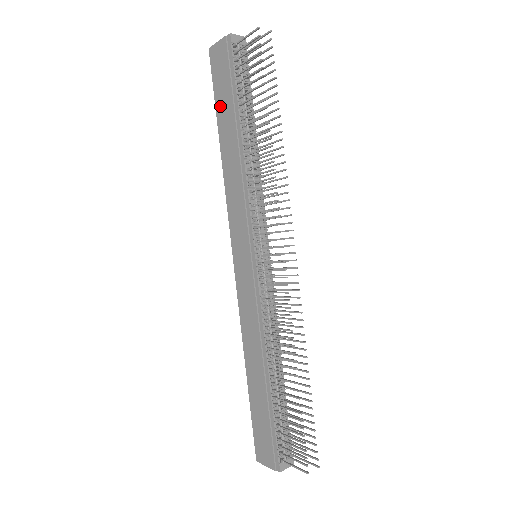
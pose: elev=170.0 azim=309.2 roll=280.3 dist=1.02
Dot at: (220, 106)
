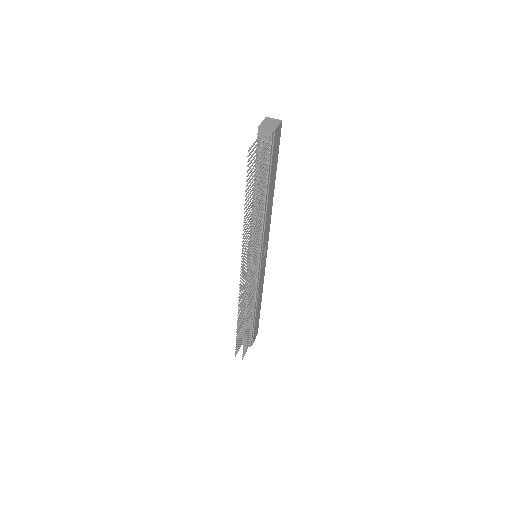
Dot at: occluded
